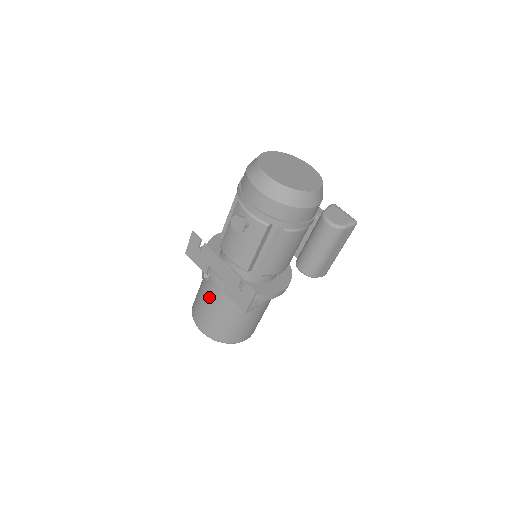
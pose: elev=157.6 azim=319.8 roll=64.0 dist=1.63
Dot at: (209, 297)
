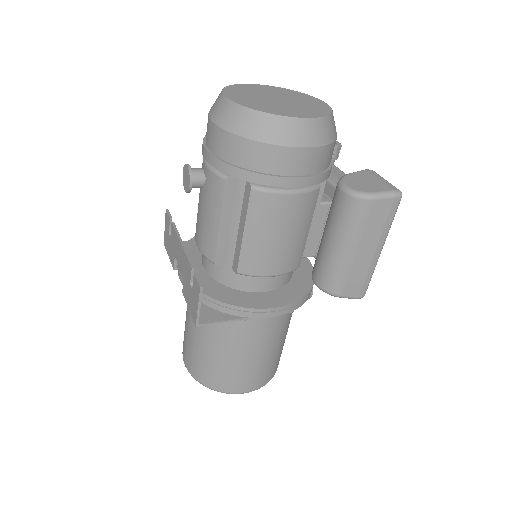
Dot at: (187, 310)
